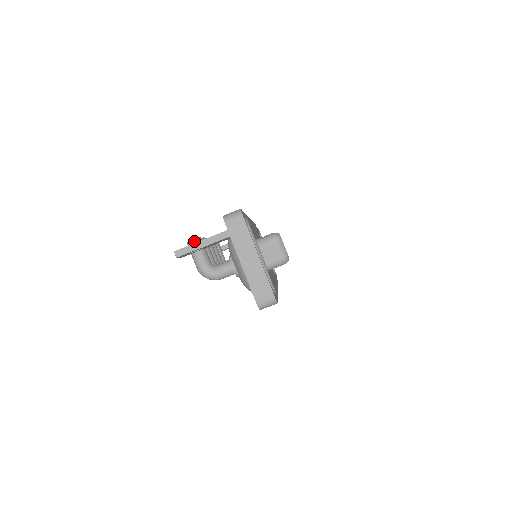
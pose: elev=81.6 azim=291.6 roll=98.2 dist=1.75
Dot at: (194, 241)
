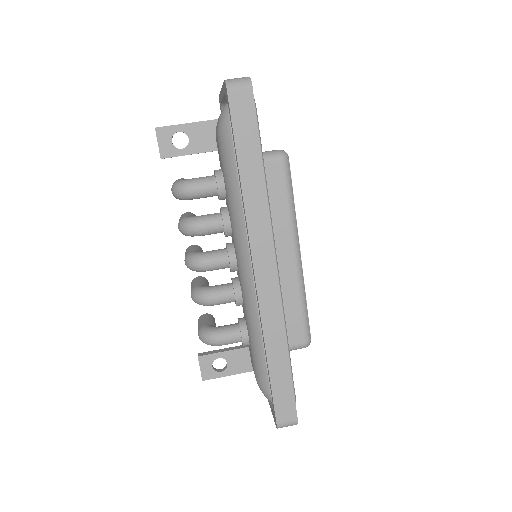
Dot at: (182, 178)
